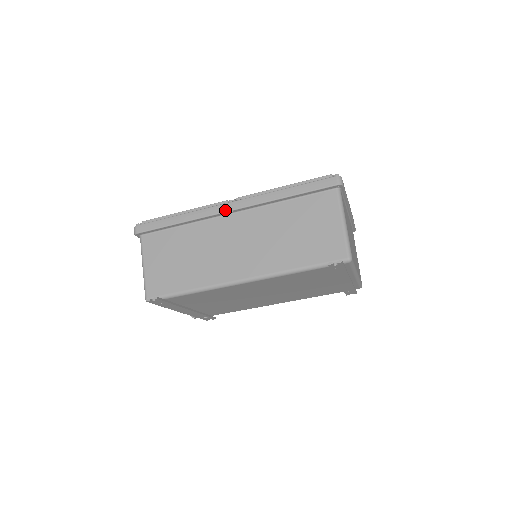
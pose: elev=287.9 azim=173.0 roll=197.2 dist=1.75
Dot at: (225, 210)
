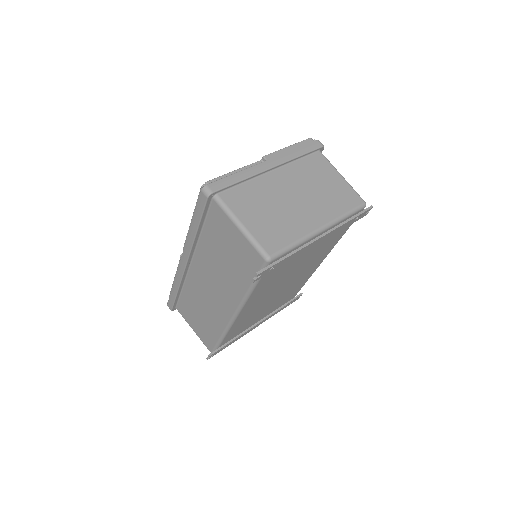
Dot at: (183, 267)
